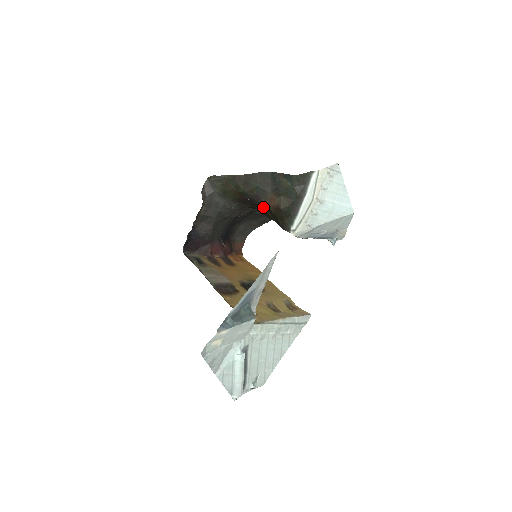
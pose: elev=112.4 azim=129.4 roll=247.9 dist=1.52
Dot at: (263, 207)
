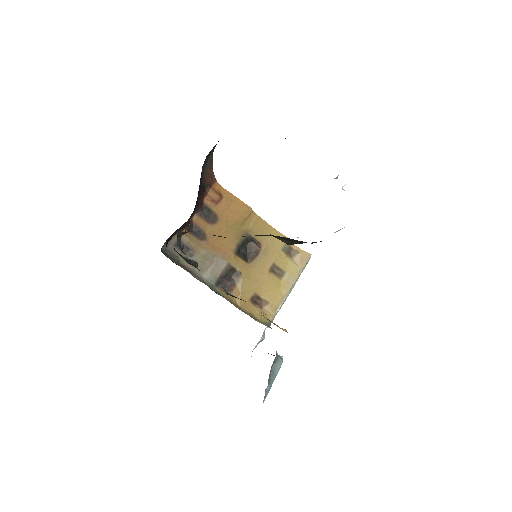
Dot at: occluded
